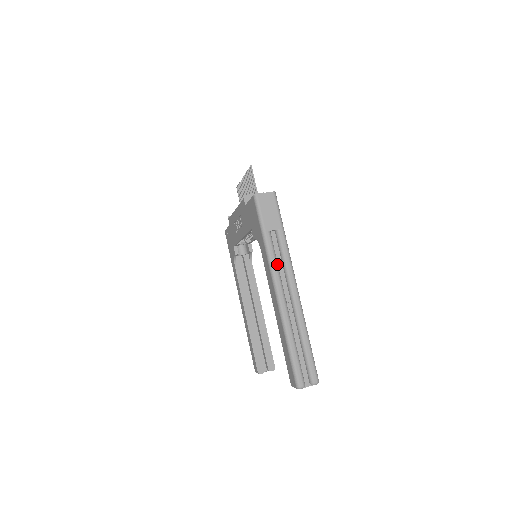
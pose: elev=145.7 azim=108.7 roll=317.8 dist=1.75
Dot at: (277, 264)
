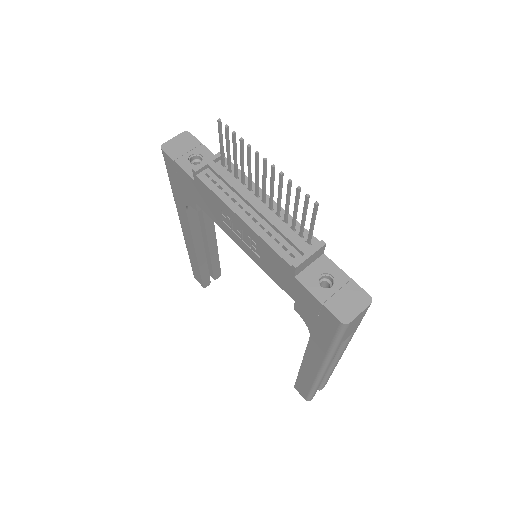
Dot at: occluded
